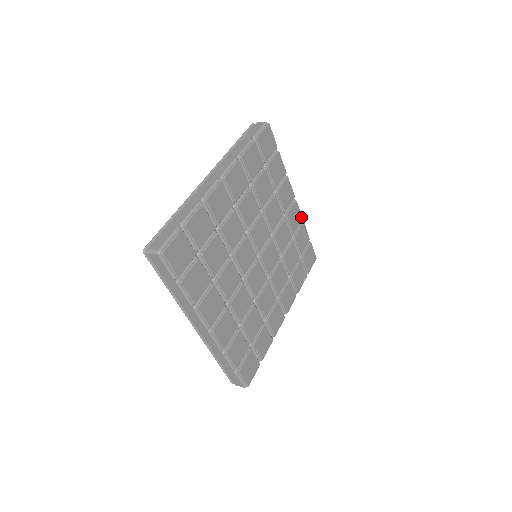
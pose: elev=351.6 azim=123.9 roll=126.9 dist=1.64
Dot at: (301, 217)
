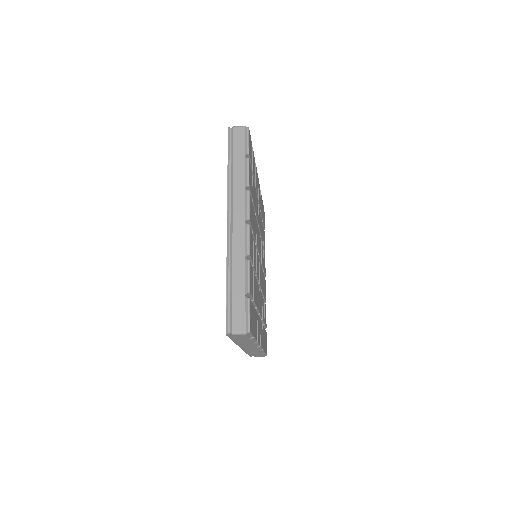
Dot at: occluded
